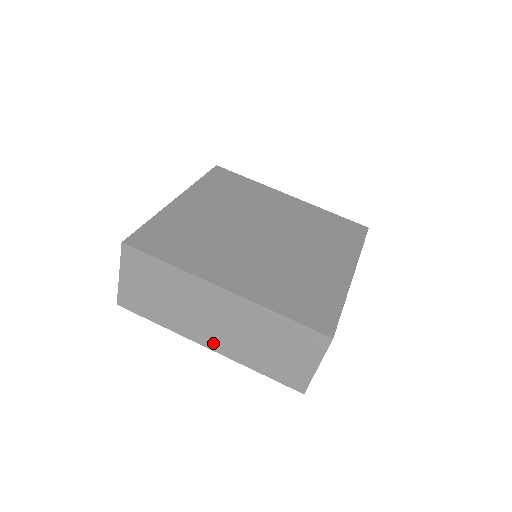
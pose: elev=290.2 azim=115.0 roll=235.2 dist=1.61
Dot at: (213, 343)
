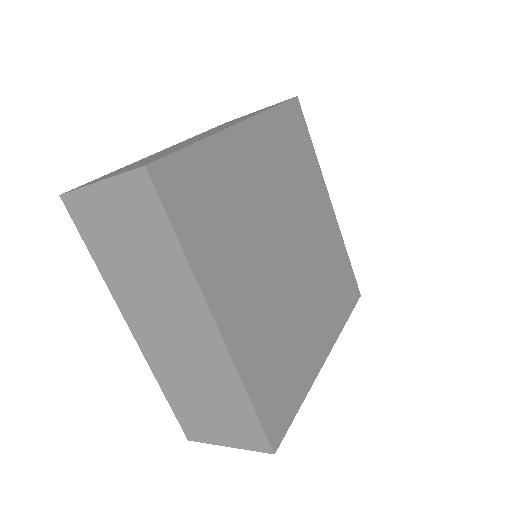
Dot at: (143, 335)
